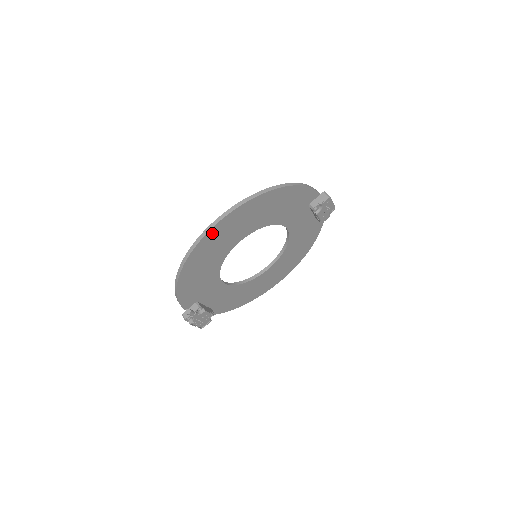
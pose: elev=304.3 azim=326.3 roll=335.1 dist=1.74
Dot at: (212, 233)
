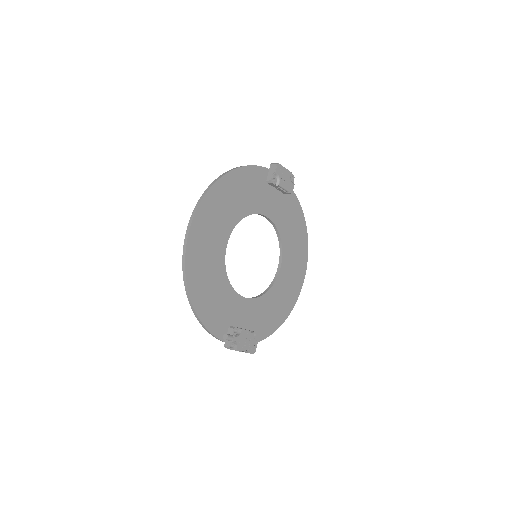
Dot at: (192, 242)
